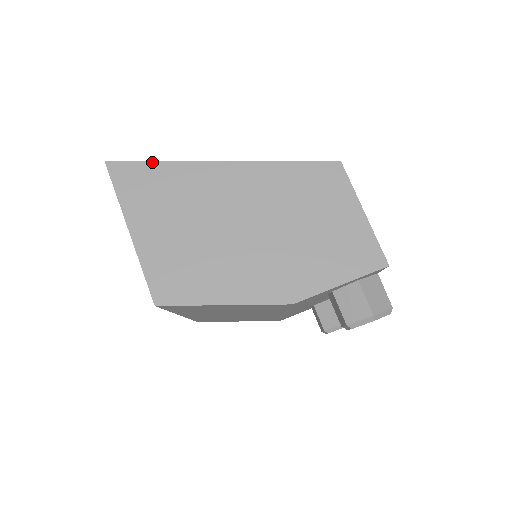
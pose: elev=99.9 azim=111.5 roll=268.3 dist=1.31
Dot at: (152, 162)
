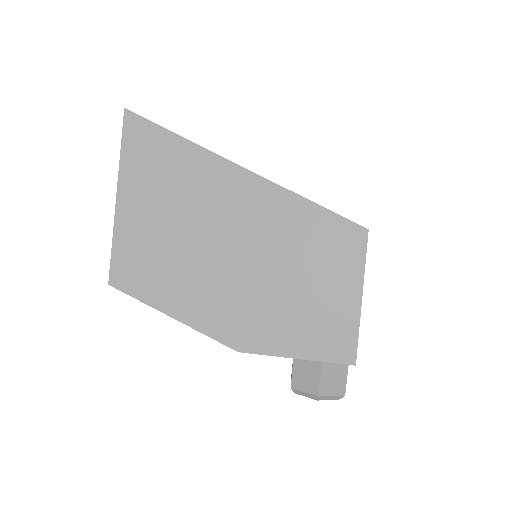
Dot at: (171, 133)
